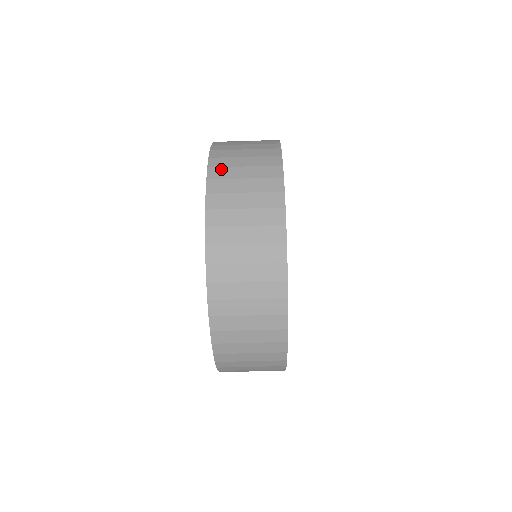
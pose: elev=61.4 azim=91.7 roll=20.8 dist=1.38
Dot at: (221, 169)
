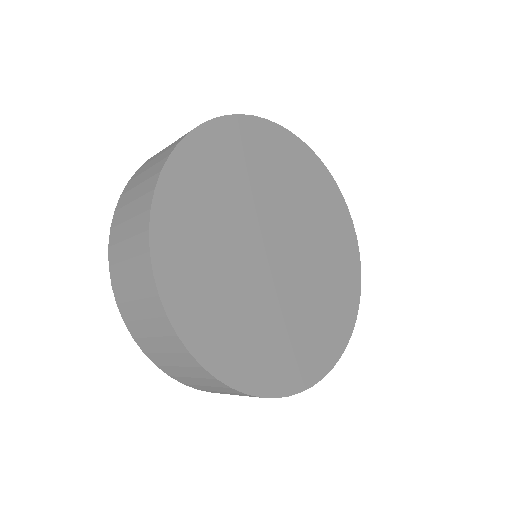
Dot at: (142, 167)
